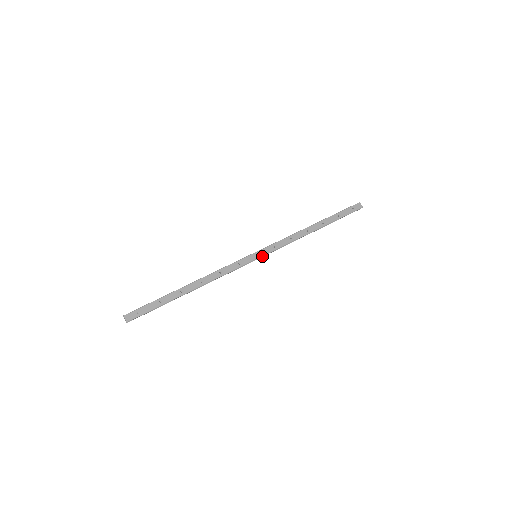
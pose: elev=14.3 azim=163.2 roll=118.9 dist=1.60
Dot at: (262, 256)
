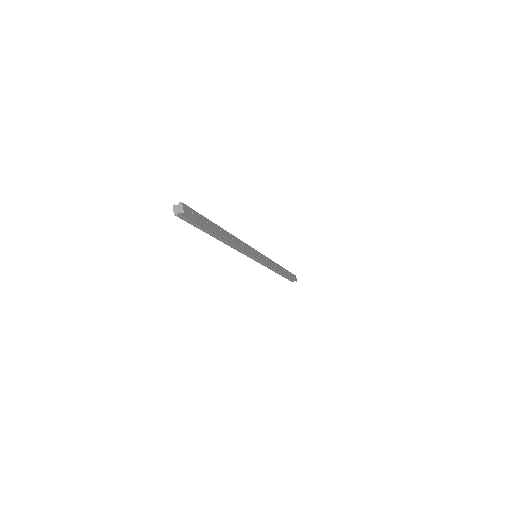
Dot at: (261, 259)
